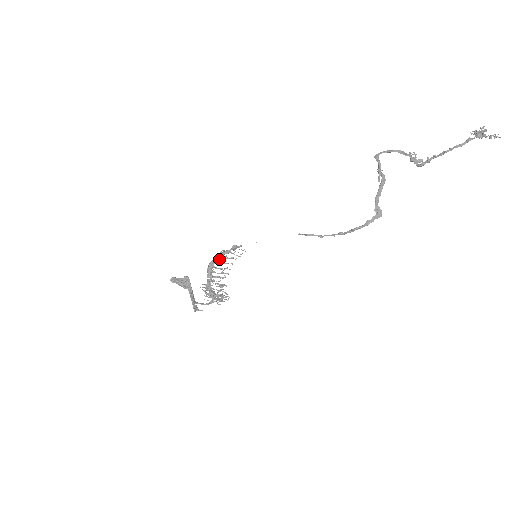
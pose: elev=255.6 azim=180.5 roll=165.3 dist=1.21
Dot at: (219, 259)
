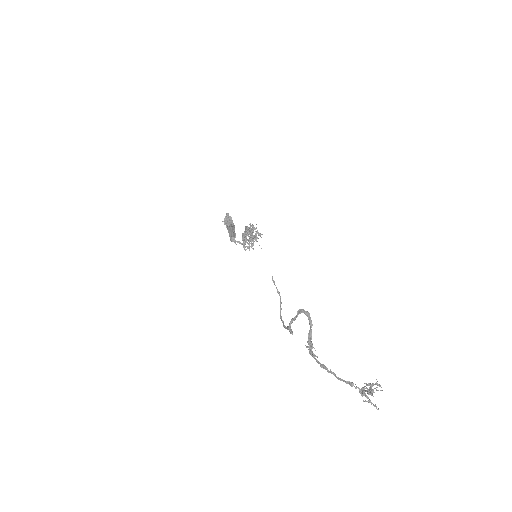
Dot at: (252, 228)
